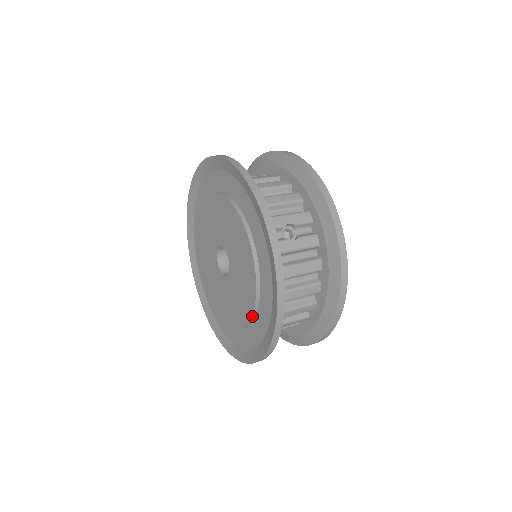
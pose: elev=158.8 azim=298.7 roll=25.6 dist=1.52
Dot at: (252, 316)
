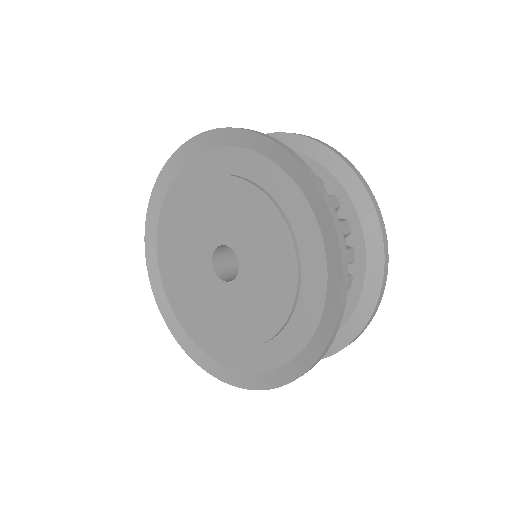
Dot at: (297, 277)
